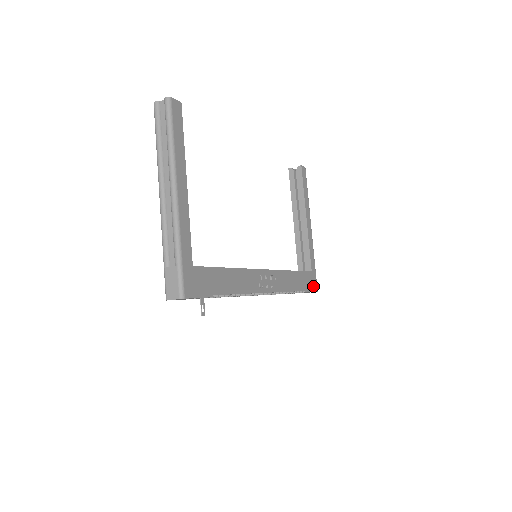
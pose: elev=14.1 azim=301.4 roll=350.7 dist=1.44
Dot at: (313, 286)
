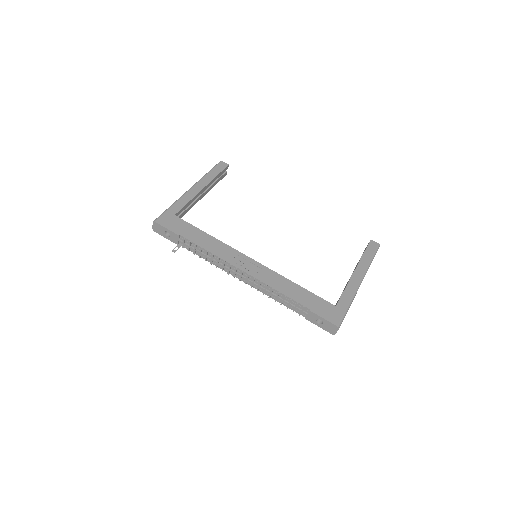
Dot at: (331, 317)
